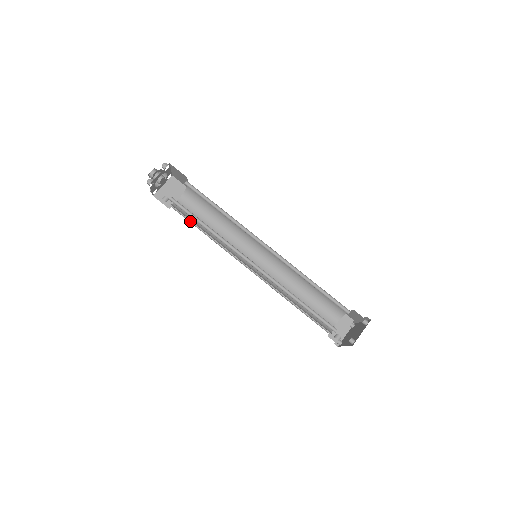
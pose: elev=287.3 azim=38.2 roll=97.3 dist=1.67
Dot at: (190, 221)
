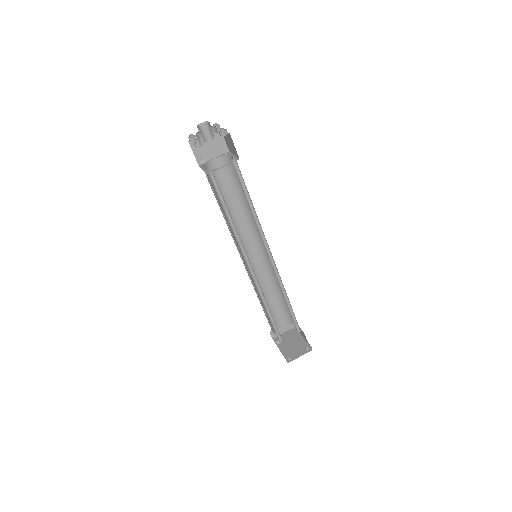
Dot at: occluded
